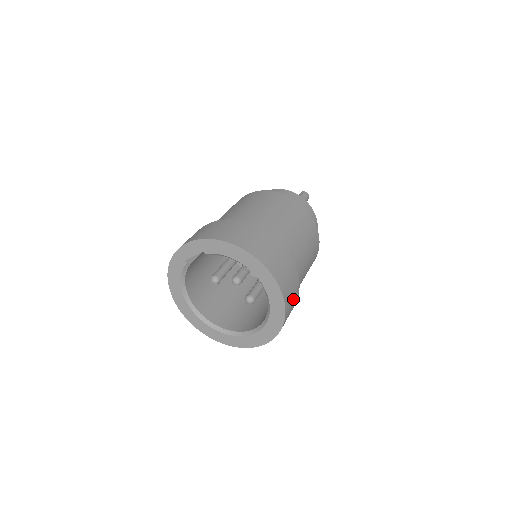
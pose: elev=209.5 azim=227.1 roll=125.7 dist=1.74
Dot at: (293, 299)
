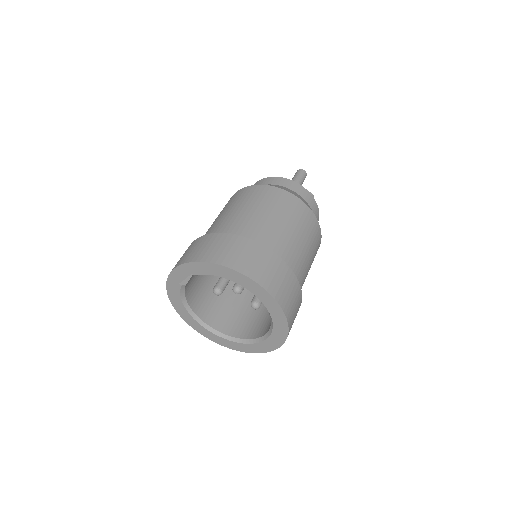
Dot at: (295, 302)
